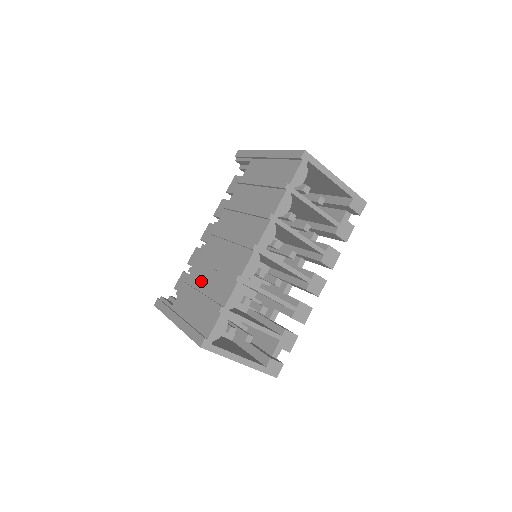
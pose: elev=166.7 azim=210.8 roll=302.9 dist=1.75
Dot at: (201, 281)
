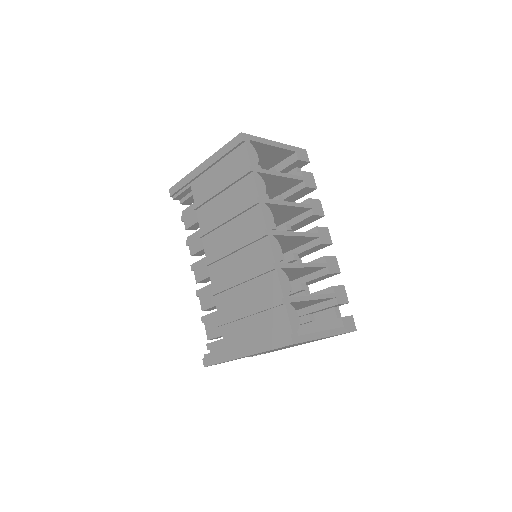
Dot at: (236, 304)
